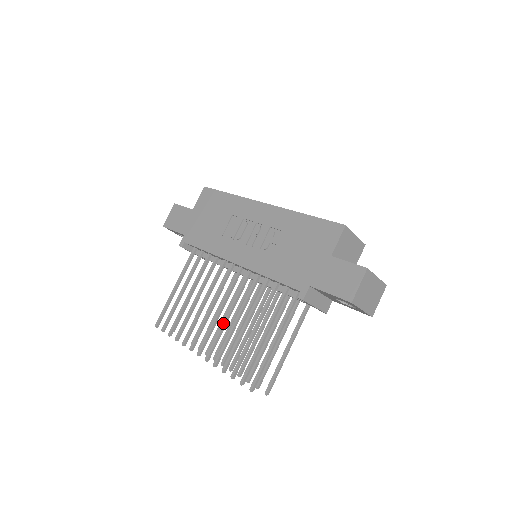
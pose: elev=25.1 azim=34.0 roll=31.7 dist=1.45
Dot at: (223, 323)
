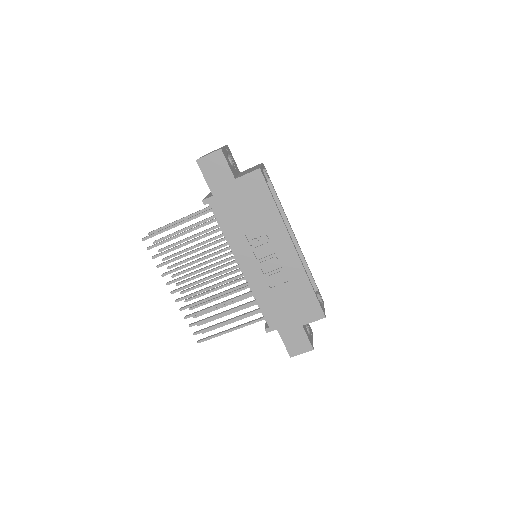
Dot at: (203, 291)
